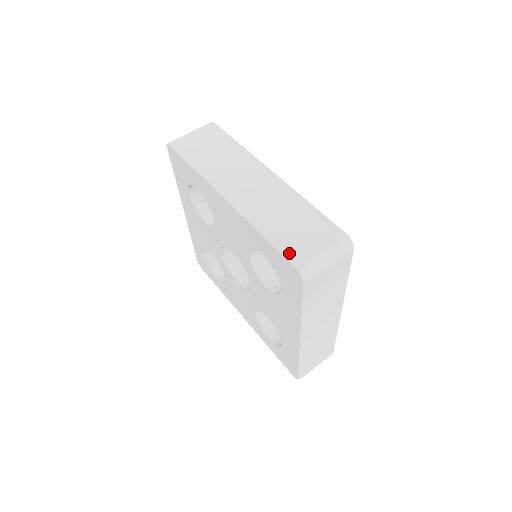
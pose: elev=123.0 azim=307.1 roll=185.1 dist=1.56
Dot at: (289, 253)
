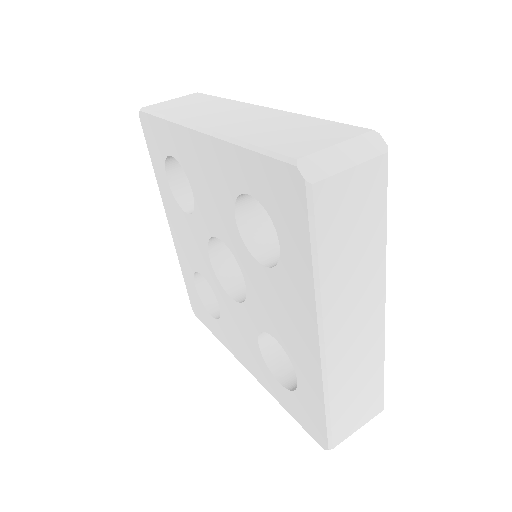
Dot at: (281, 151)
